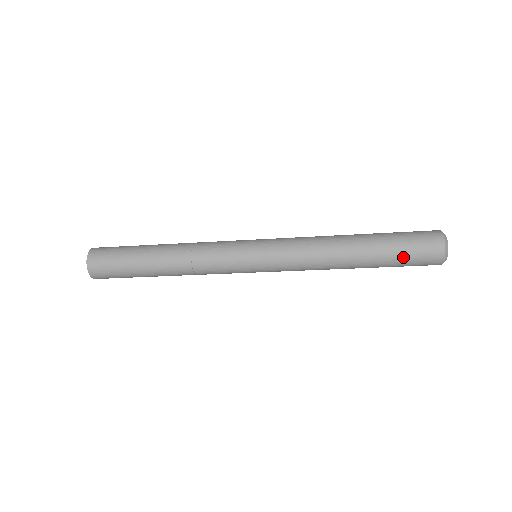
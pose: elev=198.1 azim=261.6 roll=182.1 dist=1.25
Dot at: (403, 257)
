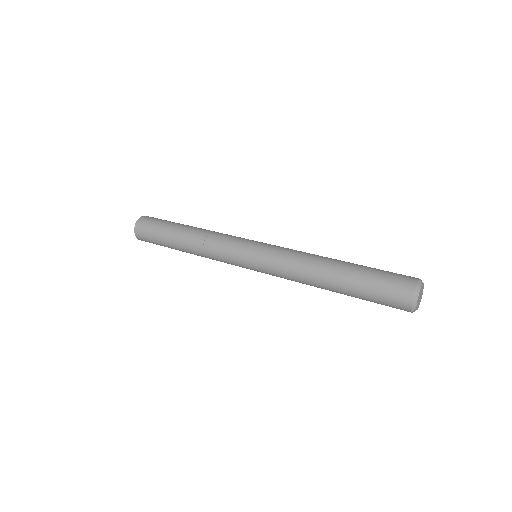
Dot at: occluded
